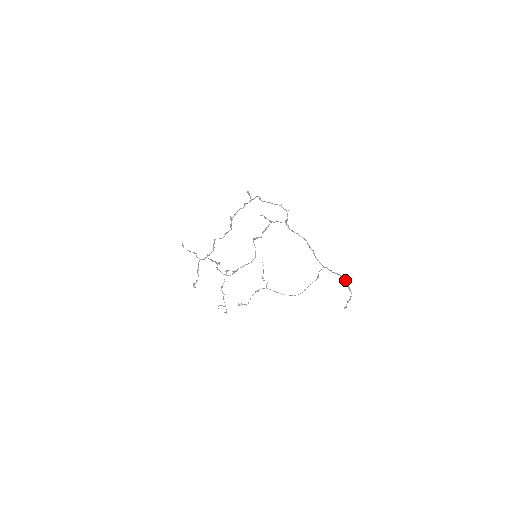
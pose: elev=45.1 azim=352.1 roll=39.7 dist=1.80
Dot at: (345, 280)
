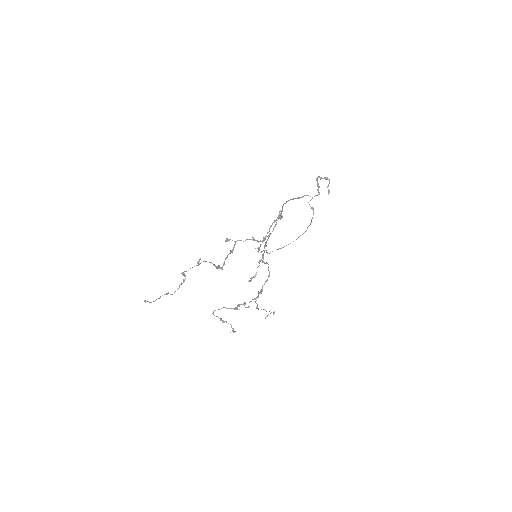
Dot at: (320, 177)
